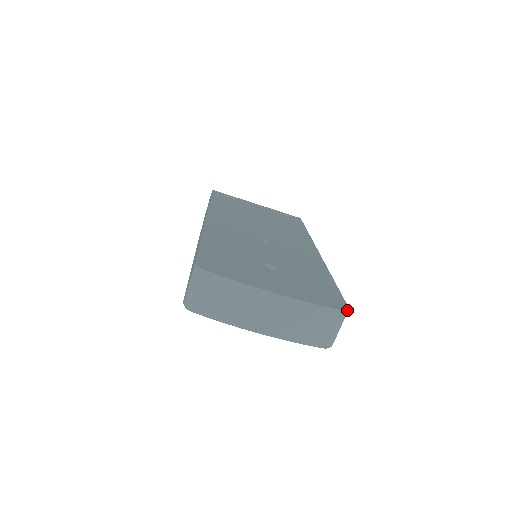
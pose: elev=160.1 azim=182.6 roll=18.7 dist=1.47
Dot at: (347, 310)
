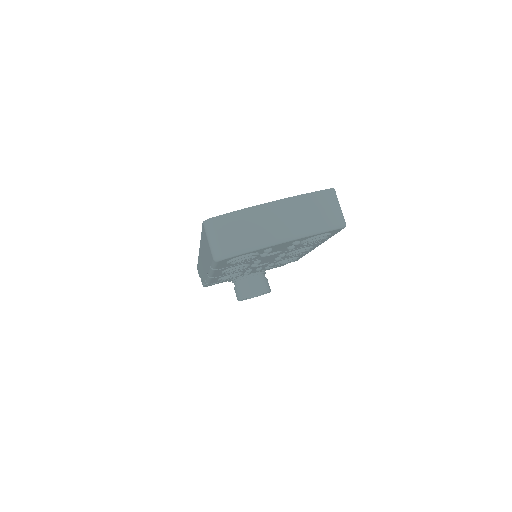
Dot at: (333, 189)
